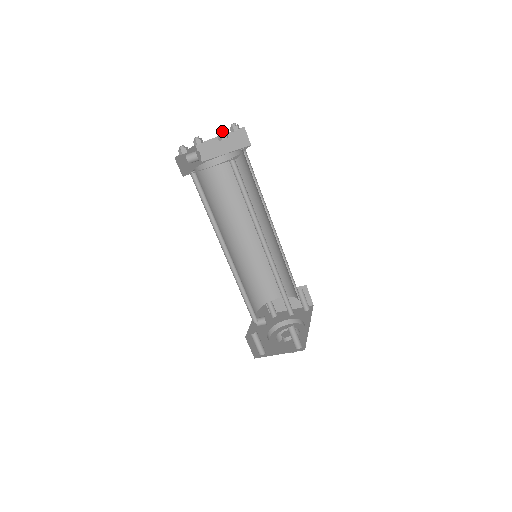
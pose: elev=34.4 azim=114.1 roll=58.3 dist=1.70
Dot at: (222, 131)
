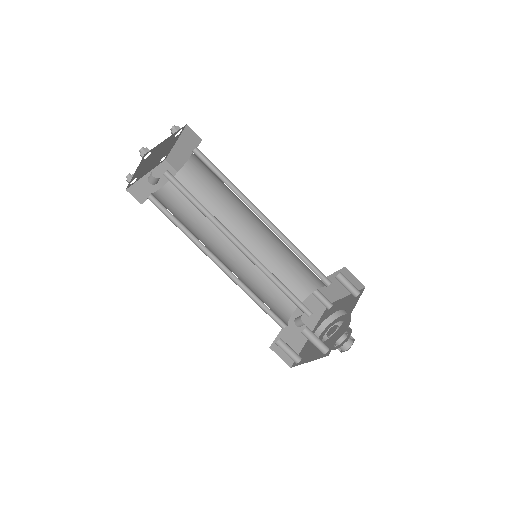
Dot at: (140, 149)
